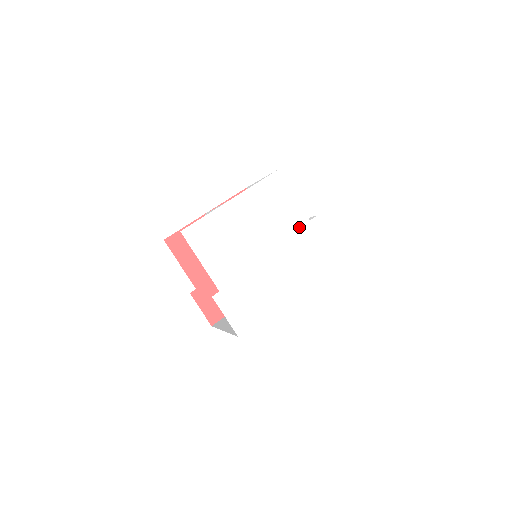
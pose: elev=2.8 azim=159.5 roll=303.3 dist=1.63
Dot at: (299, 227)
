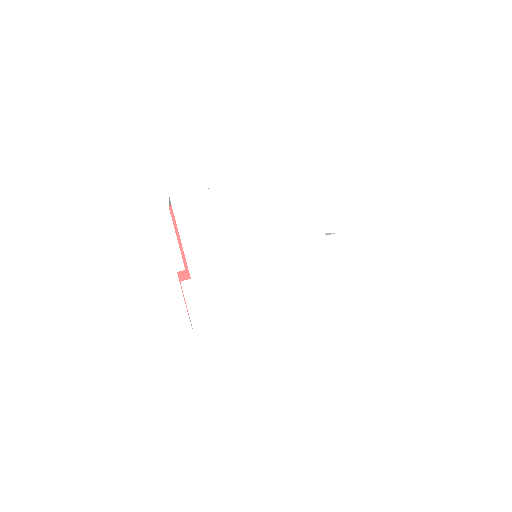
Dot at: (310, 239)
